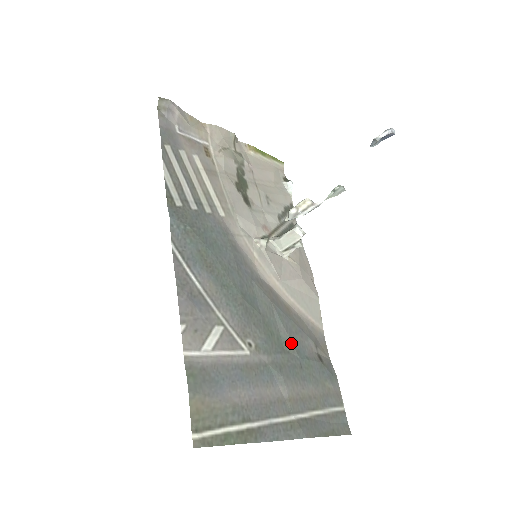
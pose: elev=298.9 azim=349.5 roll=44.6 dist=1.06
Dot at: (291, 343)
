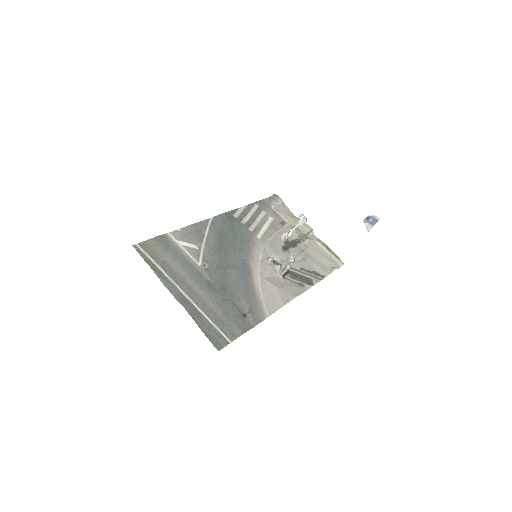
Dot at: (231, 290)
